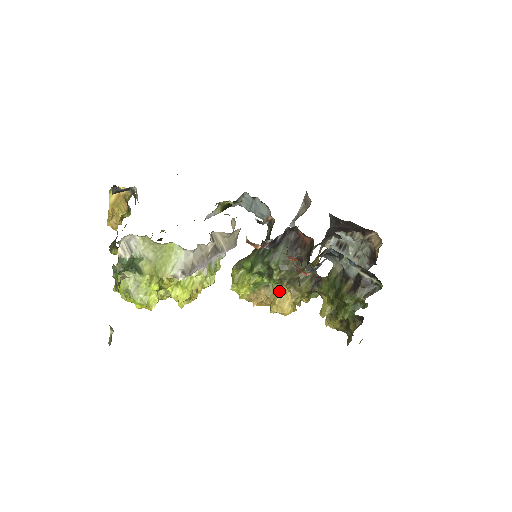
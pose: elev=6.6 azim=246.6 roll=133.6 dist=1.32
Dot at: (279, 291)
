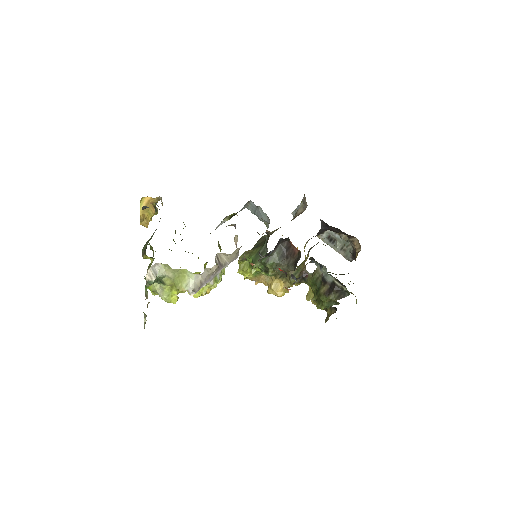
Dot at: (275, 279)
